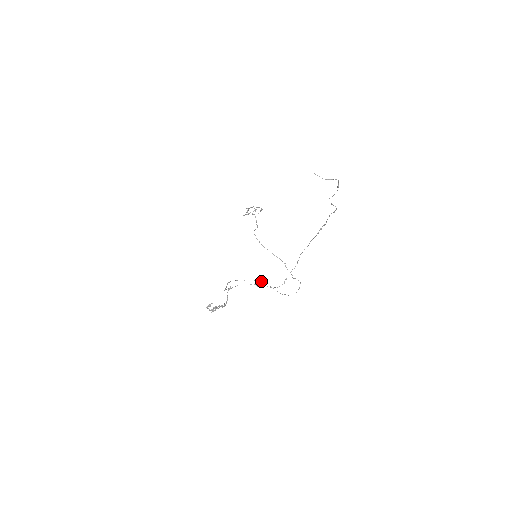
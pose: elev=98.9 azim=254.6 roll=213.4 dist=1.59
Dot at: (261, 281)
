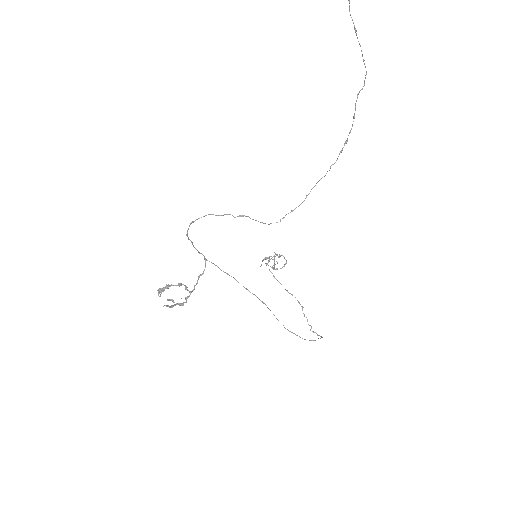
Dot at: occluded
